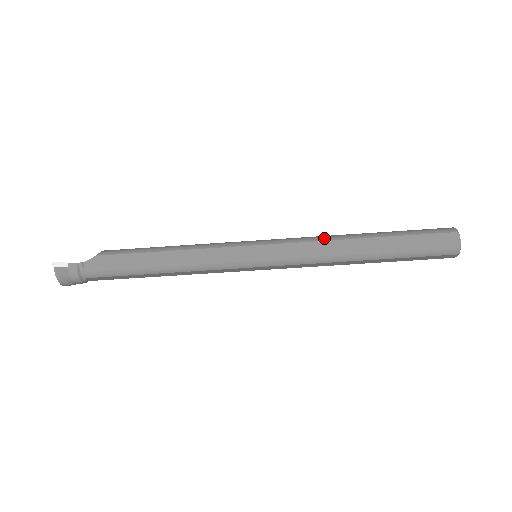
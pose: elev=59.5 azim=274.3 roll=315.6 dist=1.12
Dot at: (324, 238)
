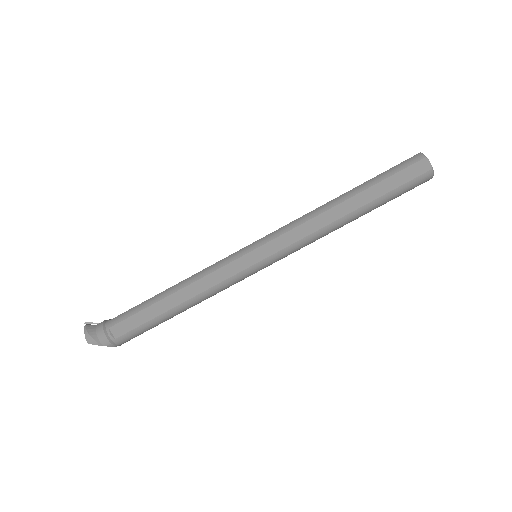
Dot at: occluded
